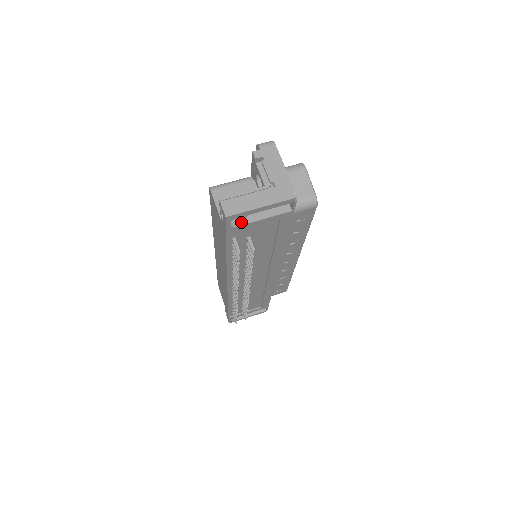
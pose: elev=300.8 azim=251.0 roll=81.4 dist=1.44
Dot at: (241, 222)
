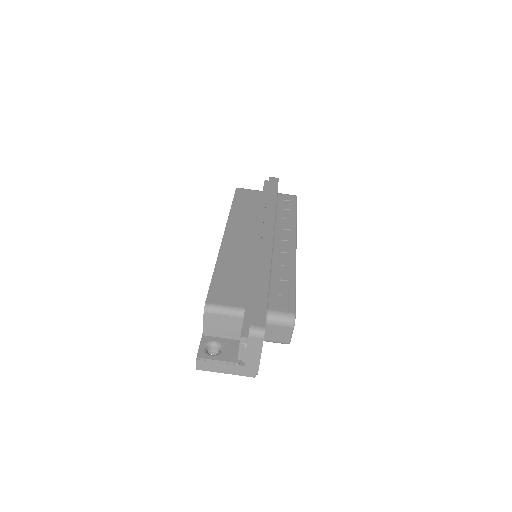
Dot at: (214, 353)
